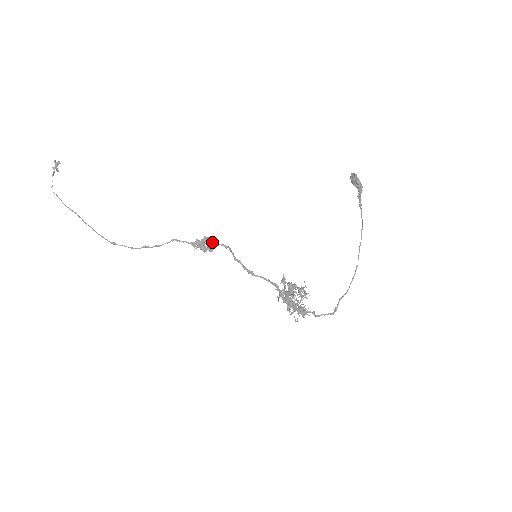
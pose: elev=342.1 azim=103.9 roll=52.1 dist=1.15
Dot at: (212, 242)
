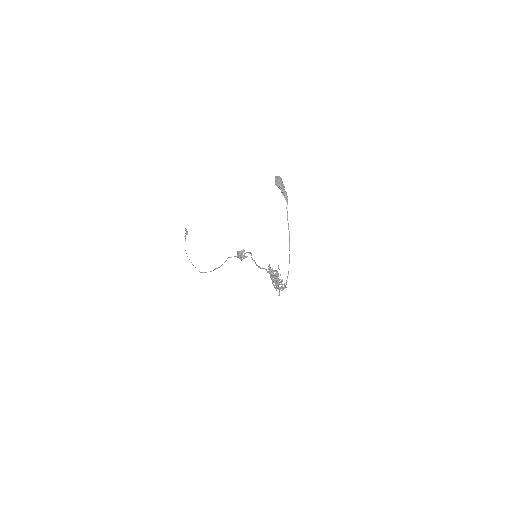
Dot at: (241, 253)
